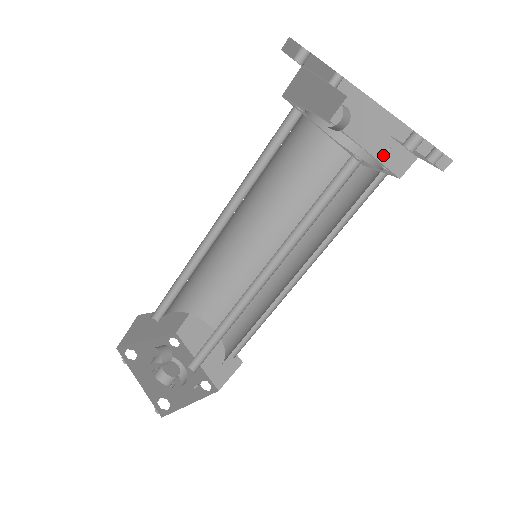
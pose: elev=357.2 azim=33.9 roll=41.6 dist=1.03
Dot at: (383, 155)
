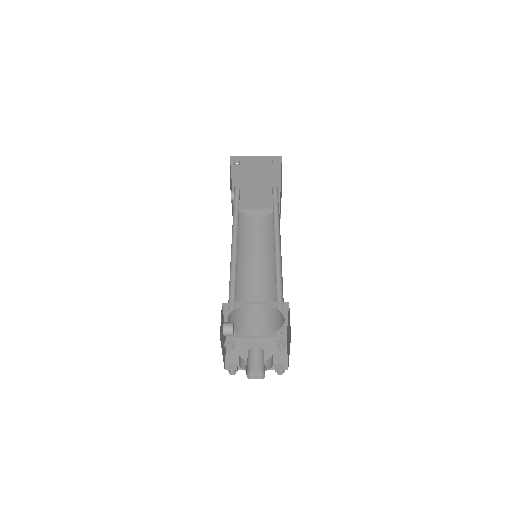
Dot at: (281, 190)
